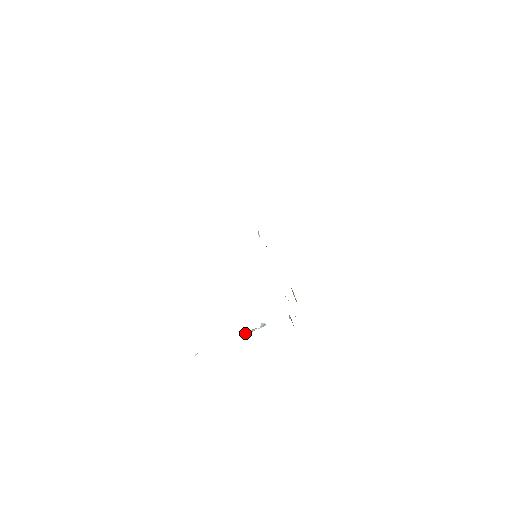
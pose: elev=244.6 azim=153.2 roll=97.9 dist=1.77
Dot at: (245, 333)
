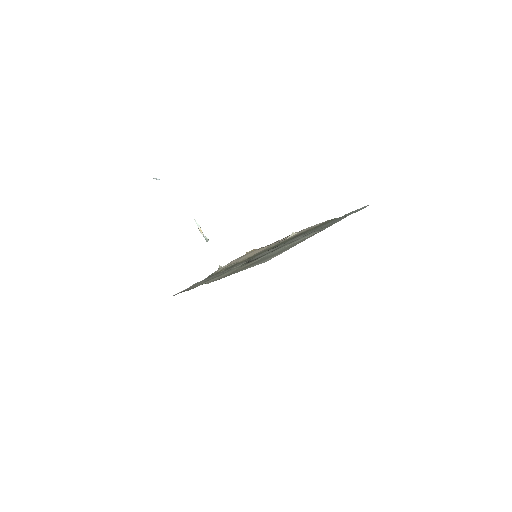
Dot at: (195, 220)
